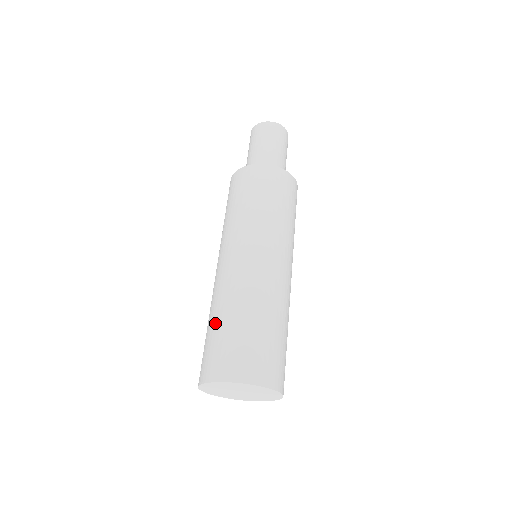
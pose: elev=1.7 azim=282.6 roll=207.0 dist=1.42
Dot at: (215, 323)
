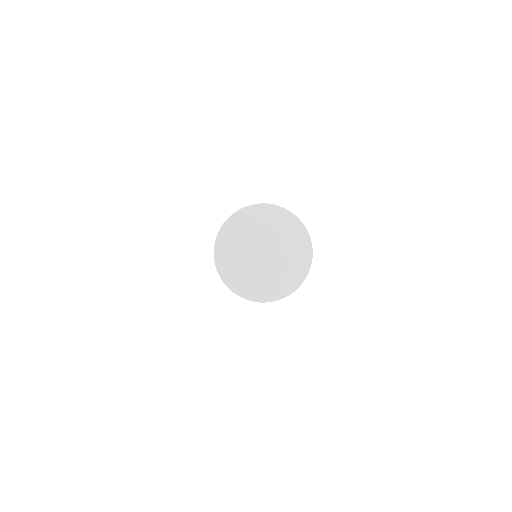
Dot at: occluded
